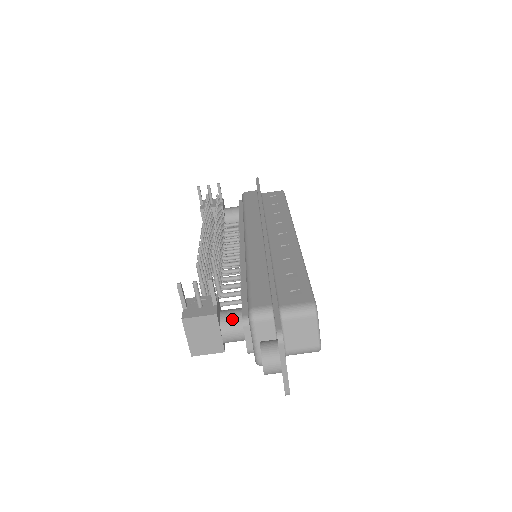
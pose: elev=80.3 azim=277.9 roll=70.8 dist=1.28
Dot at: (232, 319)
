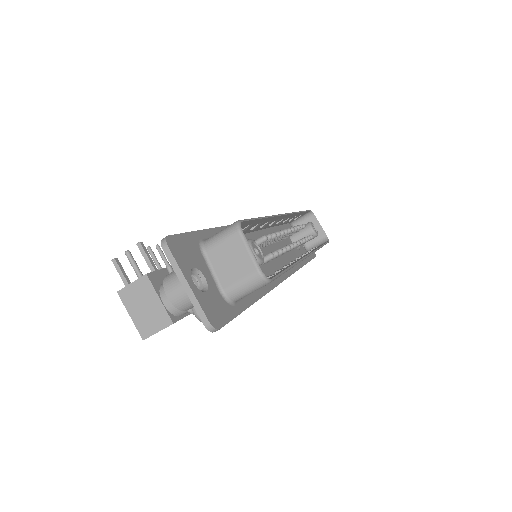
Dot at: occluded
